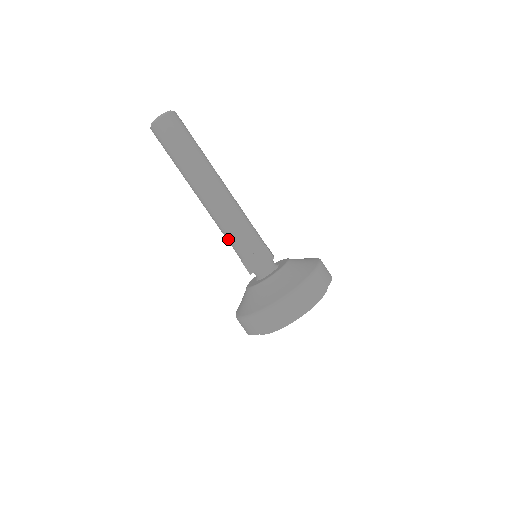
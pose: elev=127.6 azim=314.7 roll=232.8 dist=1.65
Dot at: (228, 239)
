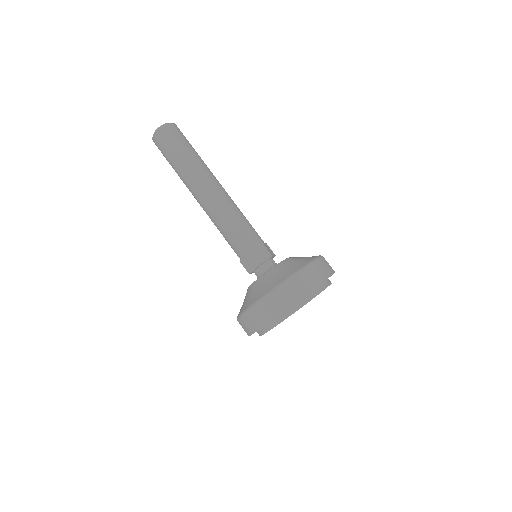
Dot at: (226, 239)
